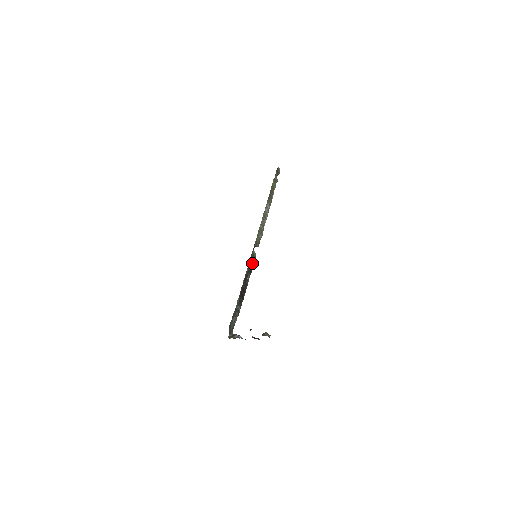
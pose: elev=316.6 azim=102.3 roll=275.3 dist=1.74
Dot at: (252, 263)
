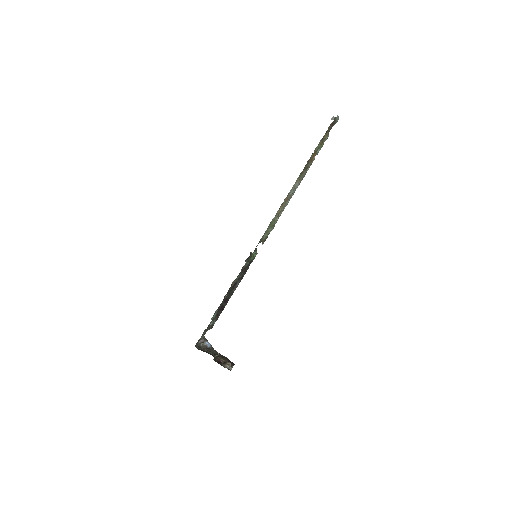
Dot at: (247, 268)
